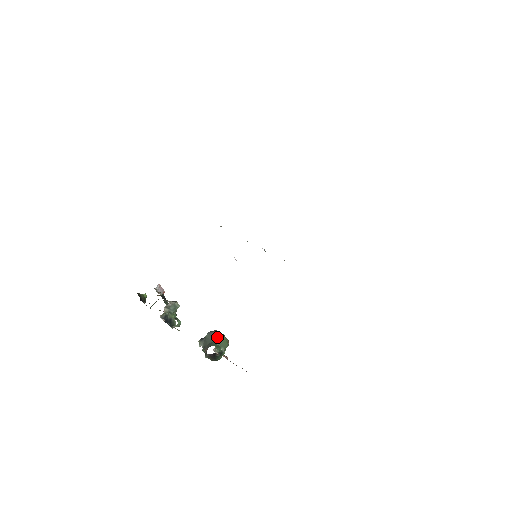
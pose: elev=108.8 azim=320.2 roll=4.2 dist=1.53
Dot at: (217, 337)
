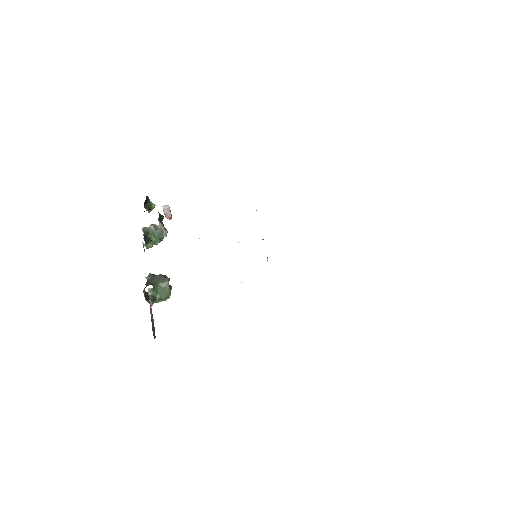
Dot at: (164, 284)
